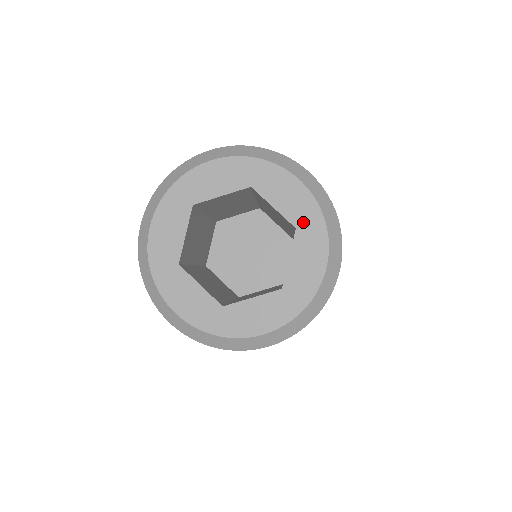
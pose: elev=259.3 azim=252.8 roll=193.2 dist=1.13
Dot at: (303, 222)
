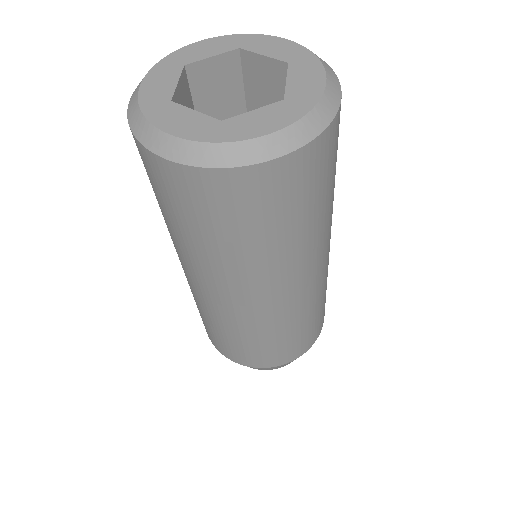
Dot at: (294, 58)
